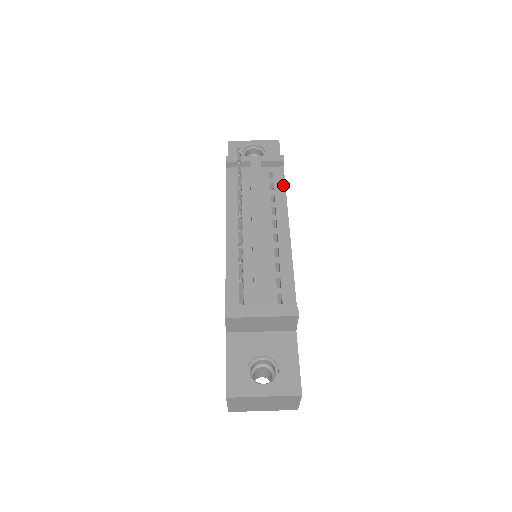
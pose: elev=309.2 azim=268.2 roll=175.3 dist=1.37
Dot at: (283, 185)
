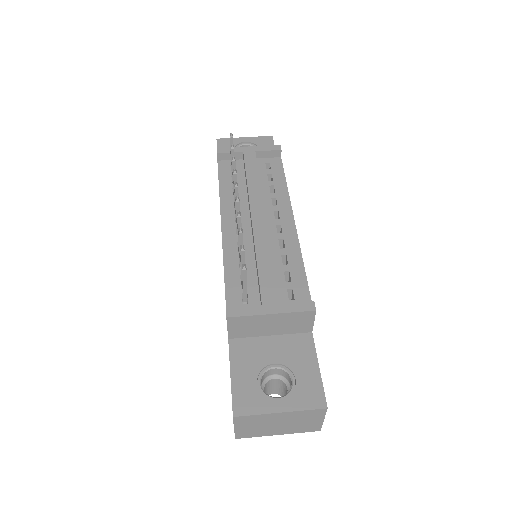
Dot at: (282, 175)
